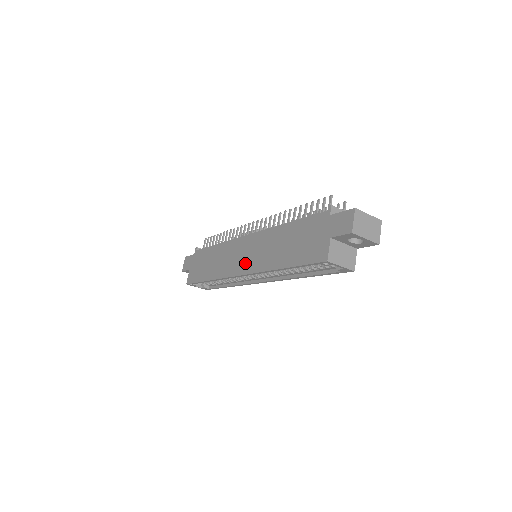
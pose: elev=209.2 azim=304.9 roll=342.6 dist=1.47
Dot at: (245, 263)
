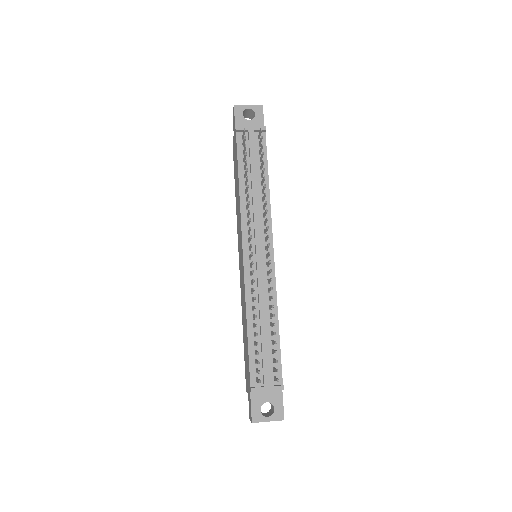
Dot at: (240, 265)
